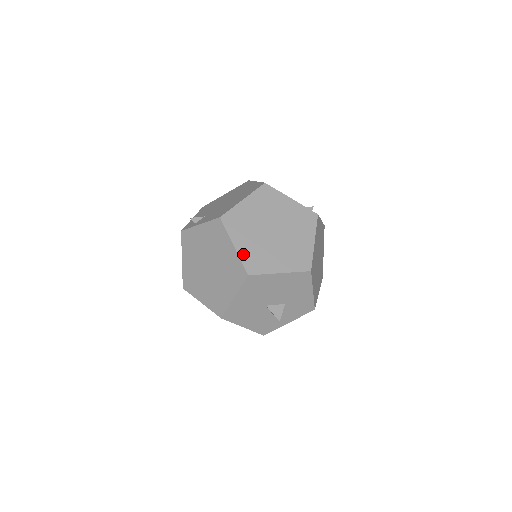
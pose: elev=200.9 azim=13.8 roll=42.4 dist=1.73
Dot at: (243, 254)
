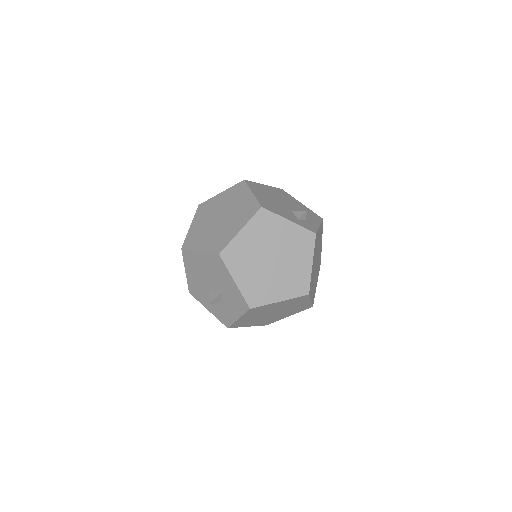
Dot at: (190, 233)
